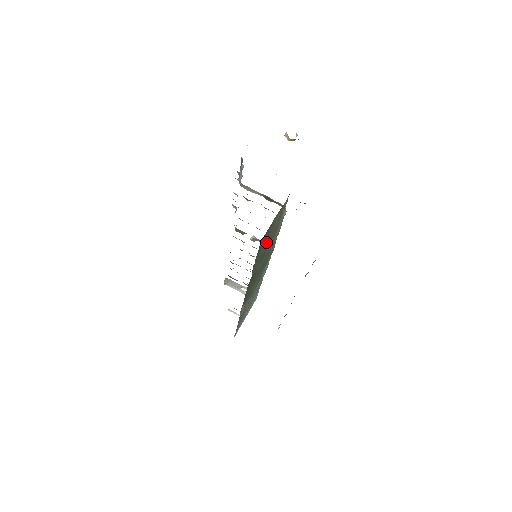
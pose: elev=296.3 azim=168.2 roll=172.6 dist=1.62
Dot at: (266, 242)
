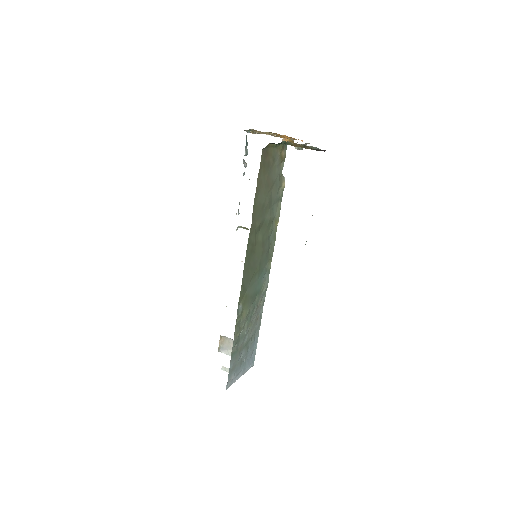
Dot at: (267, 181)
